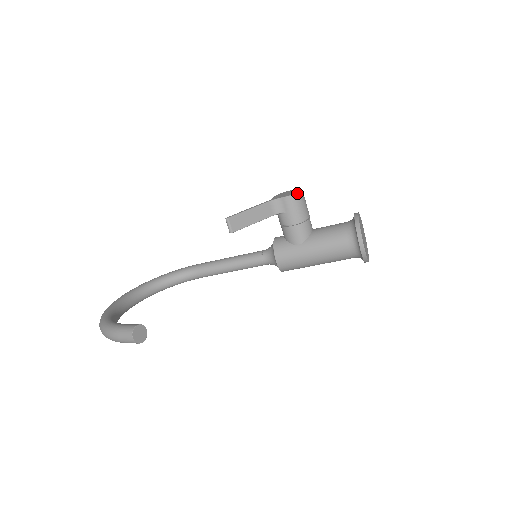
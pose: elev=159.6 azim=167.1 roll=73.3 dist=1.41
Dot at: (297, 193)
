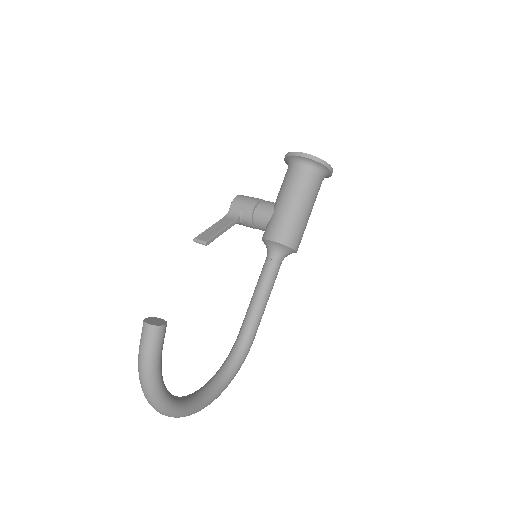
Dot at: (237, 196)
